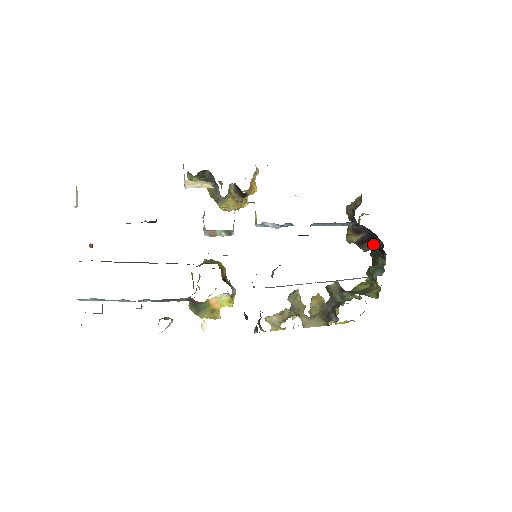
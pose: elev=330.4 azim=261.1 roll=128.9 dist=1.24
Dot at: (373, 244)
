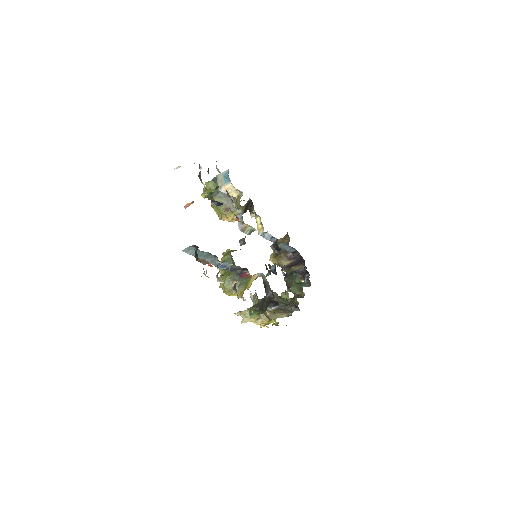
Dot at: (296, 268)
